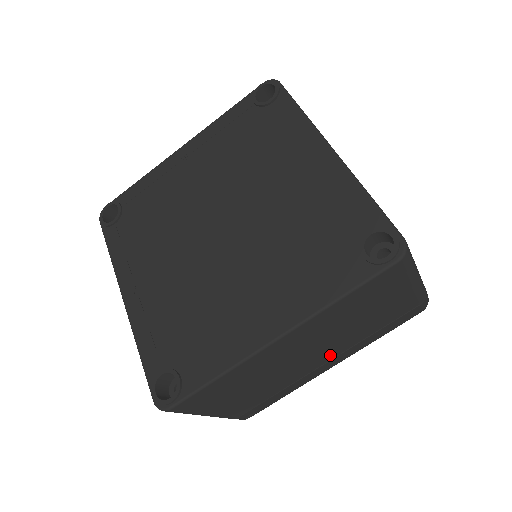
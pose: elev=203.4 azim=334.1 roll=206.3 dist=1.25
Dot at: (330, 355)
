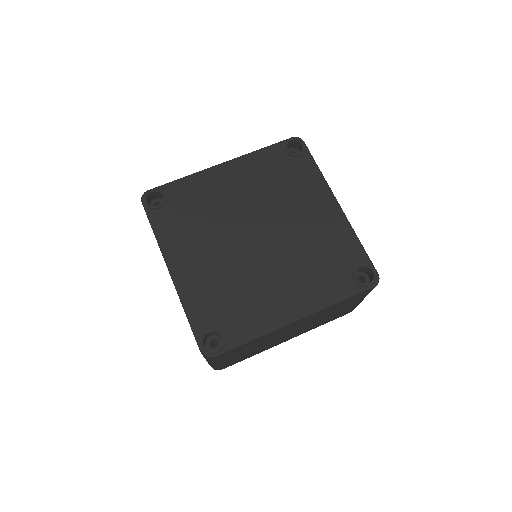
Dot at: (297, 333)
